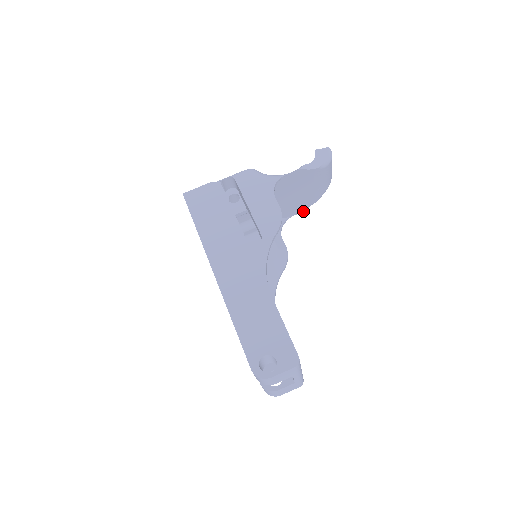
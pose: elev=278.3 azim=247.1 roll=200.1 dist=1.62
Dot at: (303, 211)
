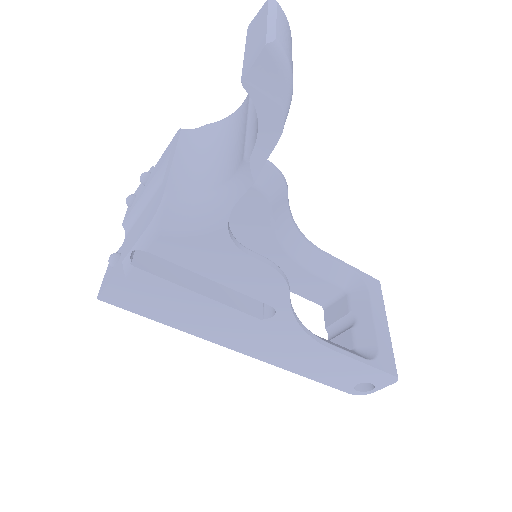
Dot at: occluded
